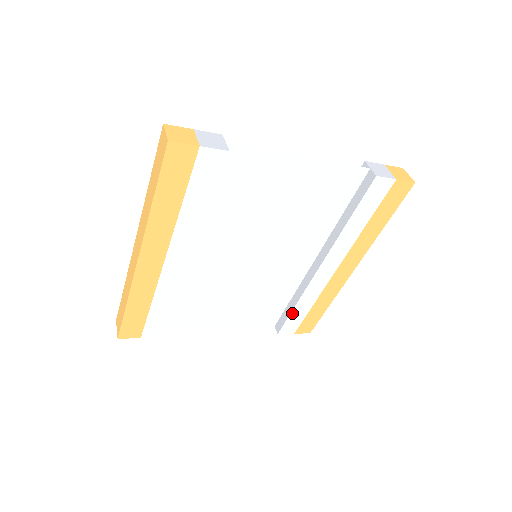
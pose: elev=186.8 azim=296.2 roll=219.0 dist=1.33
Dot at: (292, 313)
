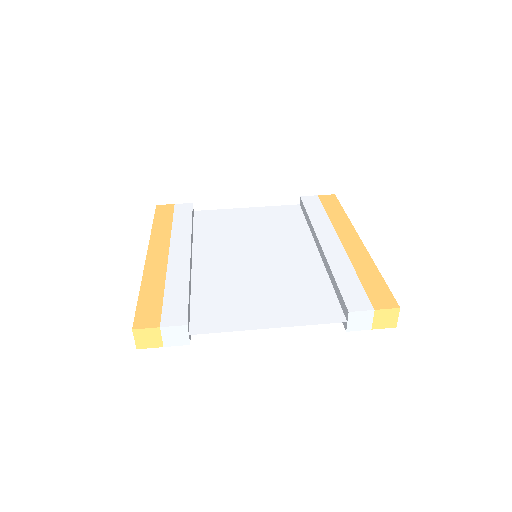
Dot at: occluded
